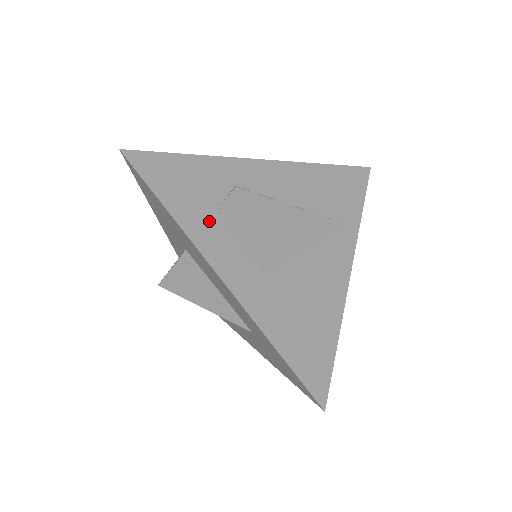
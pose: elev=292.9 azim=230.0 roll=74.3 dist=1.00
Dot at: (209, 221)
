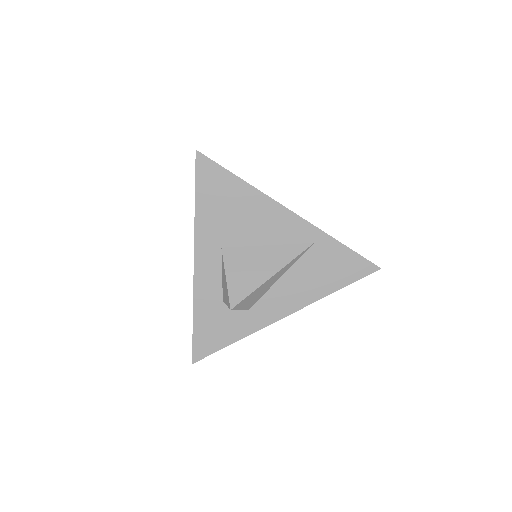
Dot at: occluded
